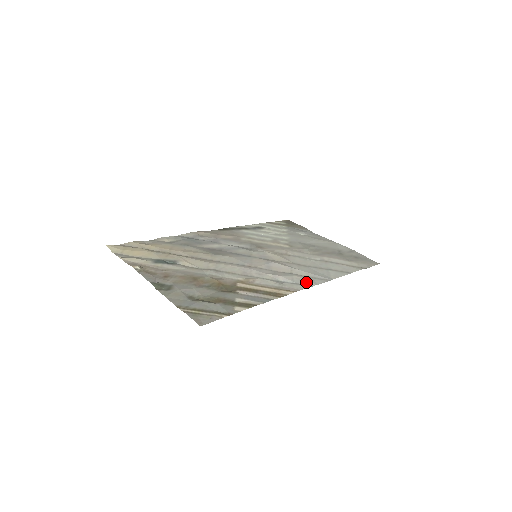
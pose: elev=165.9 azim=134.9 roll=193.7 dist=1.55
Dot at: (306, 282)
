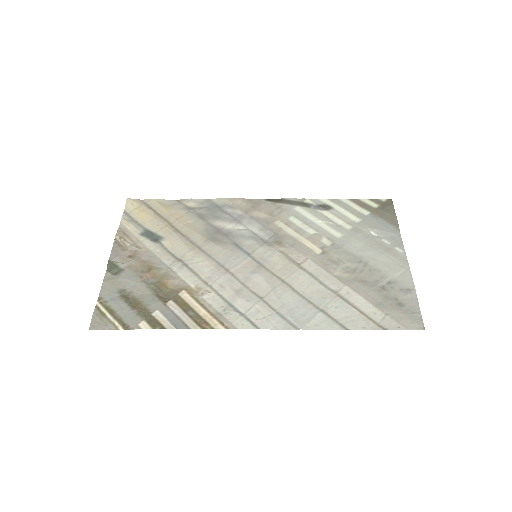
Dot at: (260, 320)
